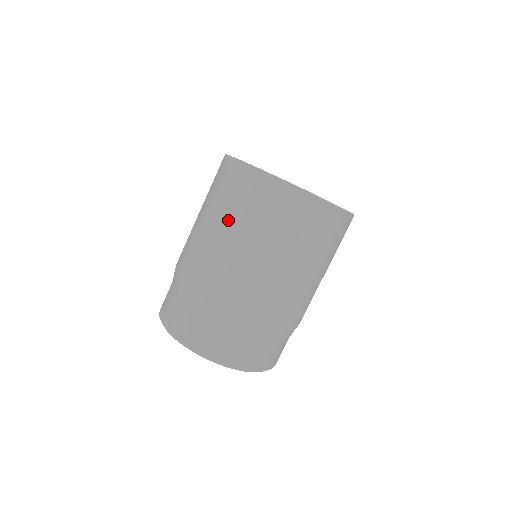
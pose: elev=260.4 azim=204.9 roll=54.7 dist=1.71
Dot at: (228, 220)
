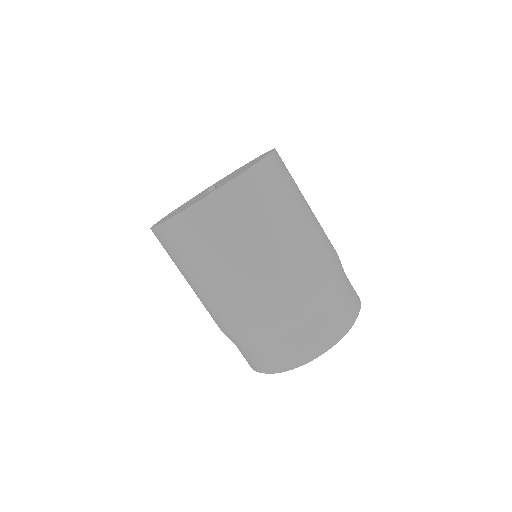
Dot at: (195, 273)
